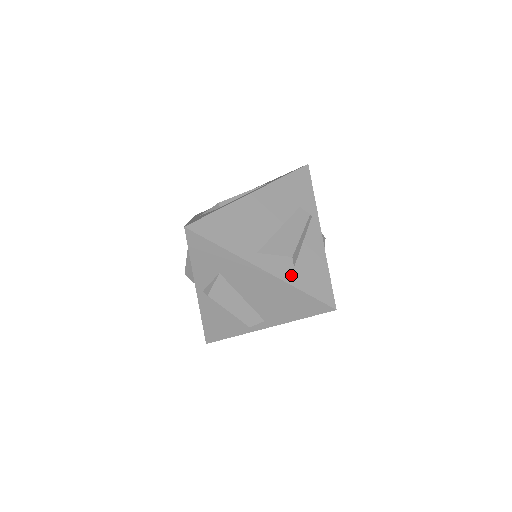
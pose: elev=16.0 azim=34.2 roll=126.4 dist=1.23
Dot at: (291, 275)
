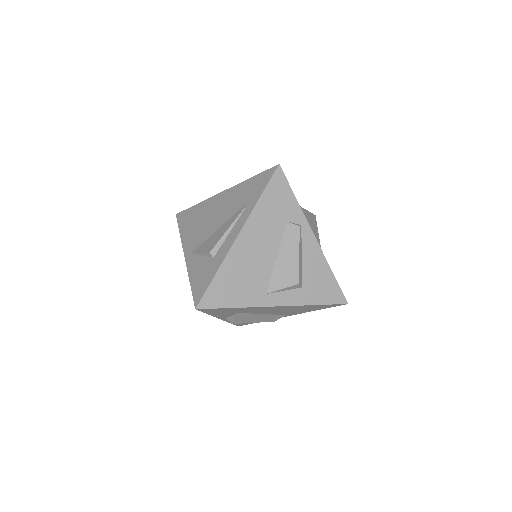
Dot at: (302, 296)
